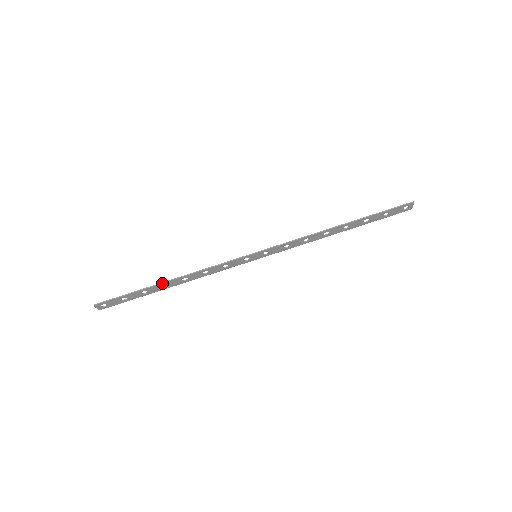
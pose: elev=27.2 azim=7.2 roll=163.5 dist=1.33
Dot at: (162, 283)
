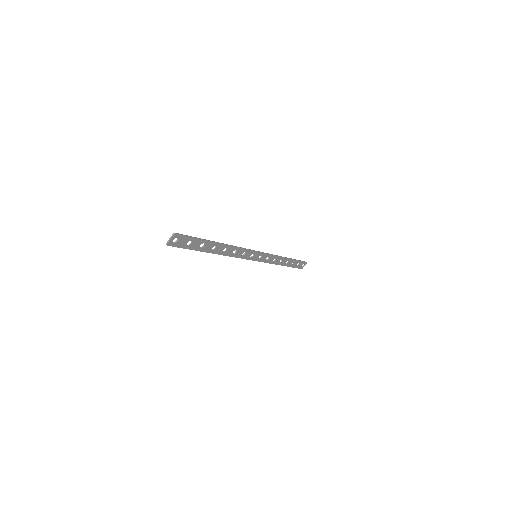
Dot at: (217, 242)
